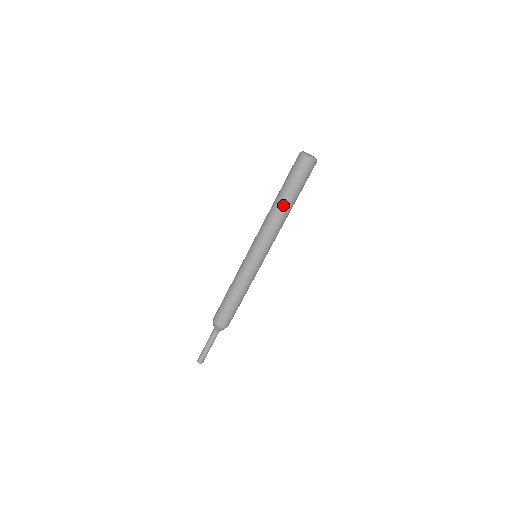
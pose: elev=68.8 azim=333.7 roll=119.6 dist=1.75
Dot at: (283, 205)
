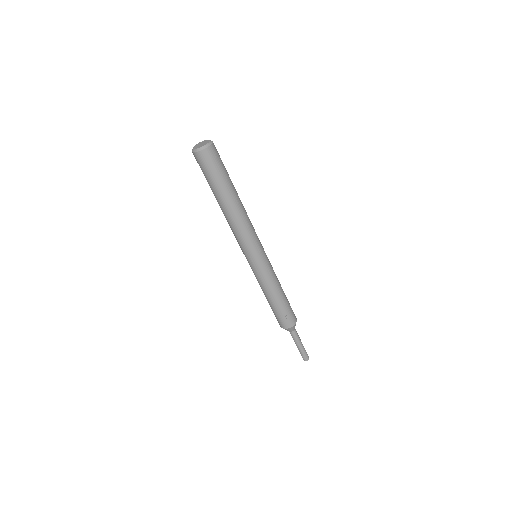
Dot at: (220, 205)
